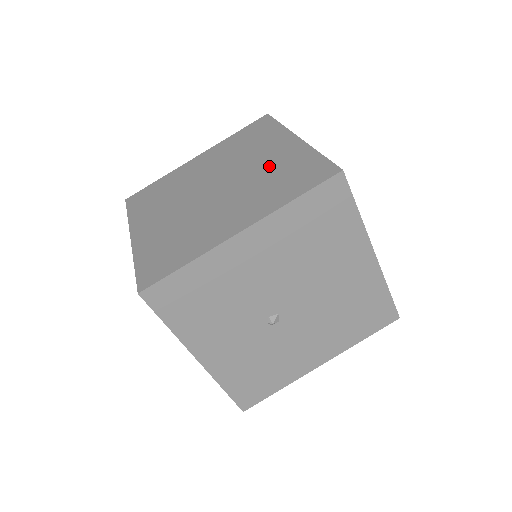
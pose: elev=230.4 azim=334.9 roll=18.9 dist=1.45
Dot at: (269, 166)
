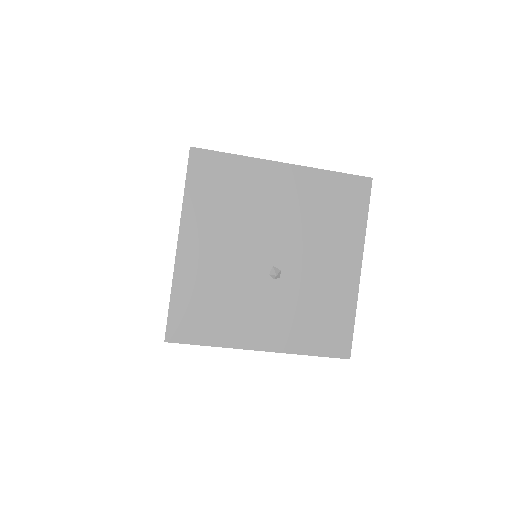
Dot at: occluded
